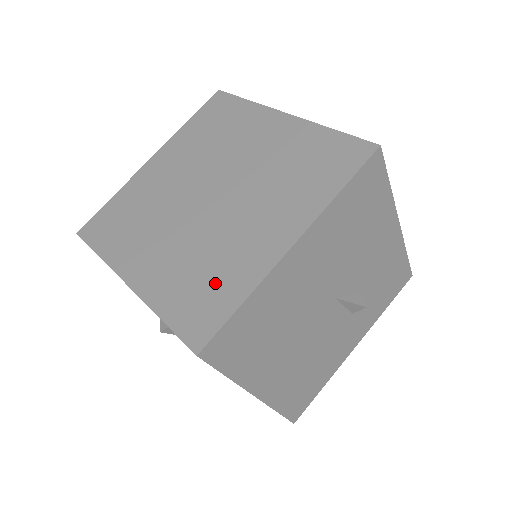
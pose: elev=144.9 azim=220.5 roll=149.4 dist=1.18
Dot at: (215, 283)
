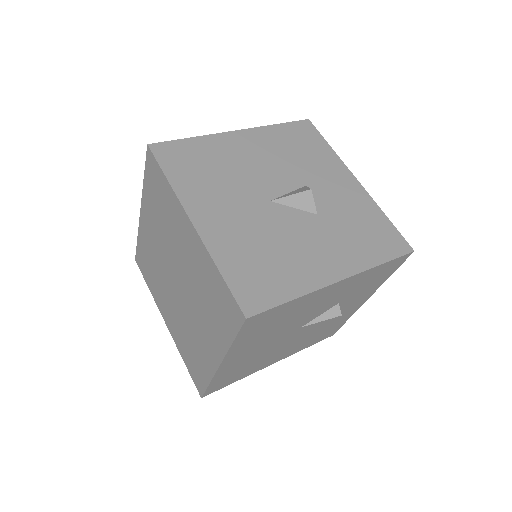
Dot at: (196, 360)
